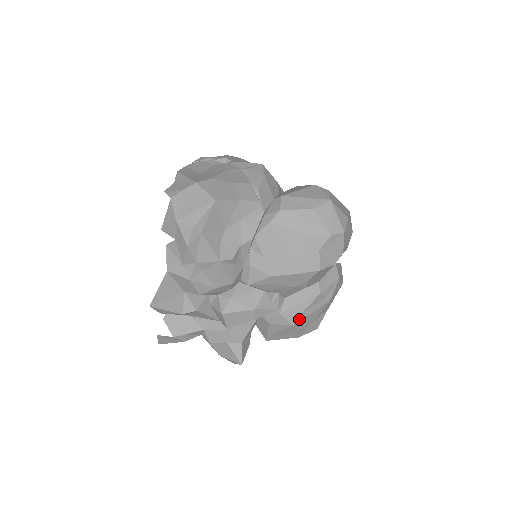
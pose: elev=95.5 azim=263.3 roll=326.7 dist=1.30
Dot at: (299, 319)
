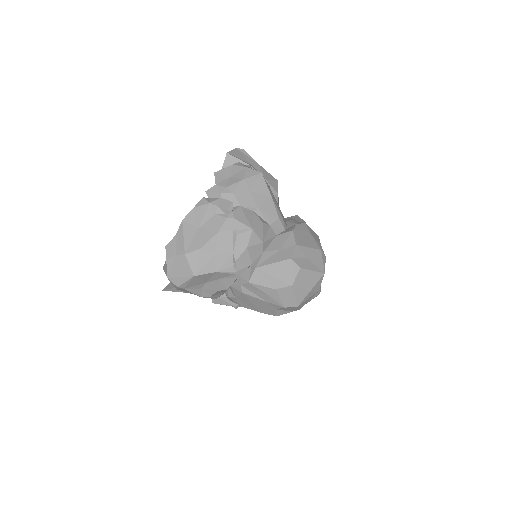
Dot at: occluded
